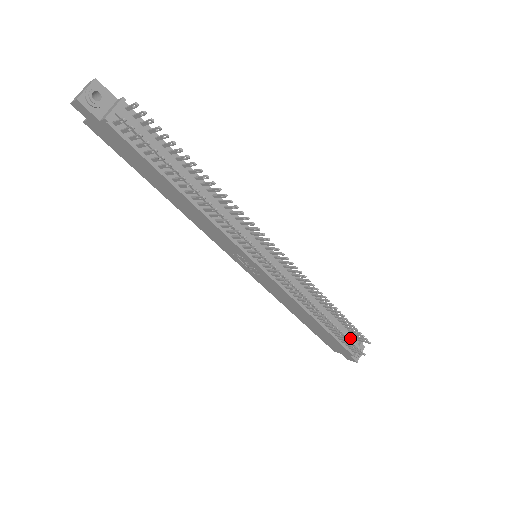
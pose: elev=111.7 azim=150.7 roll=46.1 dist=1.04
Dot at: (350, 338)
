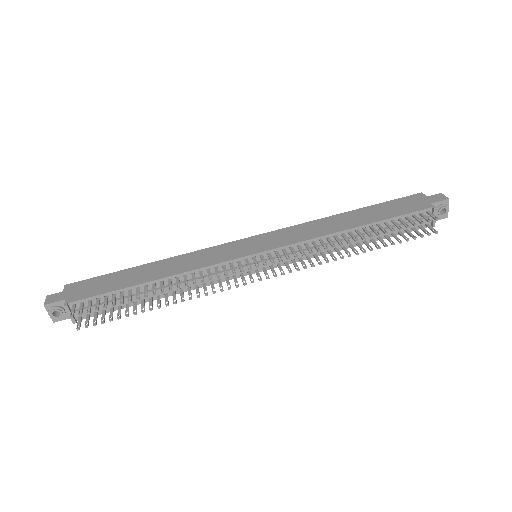
Dot at: occluded
